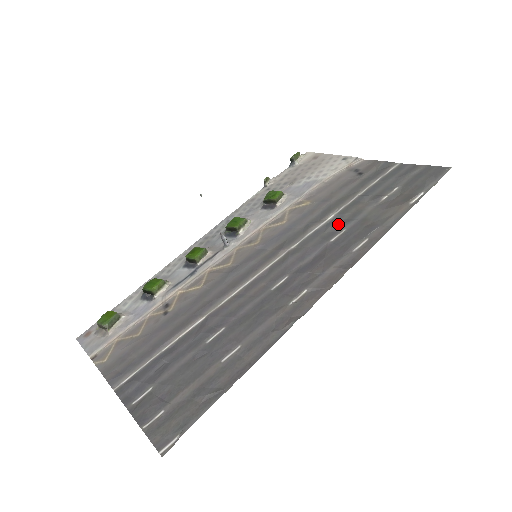
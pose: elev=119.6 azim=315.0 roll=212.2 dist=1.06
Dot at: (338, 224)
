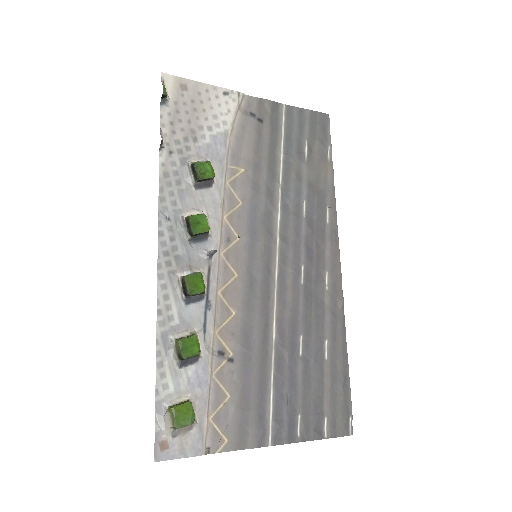
Dot at: (295, 195)
